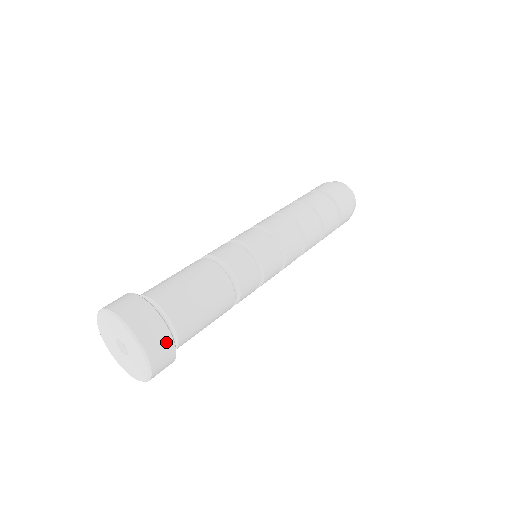
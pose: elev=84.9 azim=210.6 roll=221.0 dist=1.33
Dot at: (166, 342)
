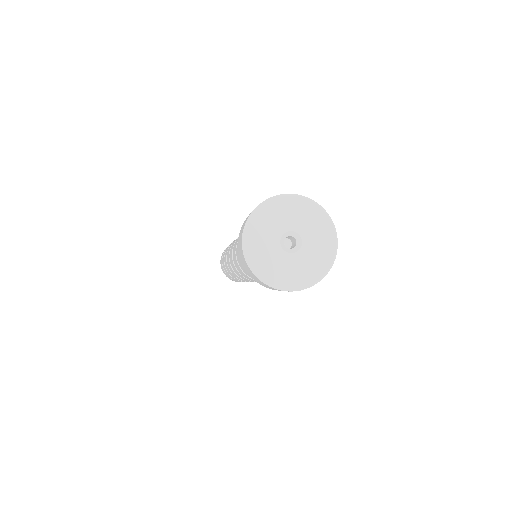
Dot at: occluded
